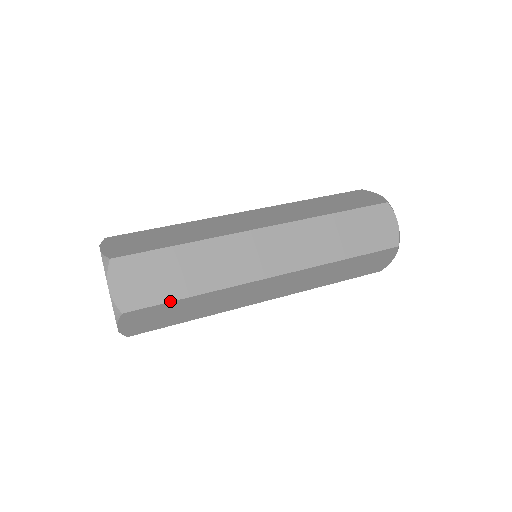
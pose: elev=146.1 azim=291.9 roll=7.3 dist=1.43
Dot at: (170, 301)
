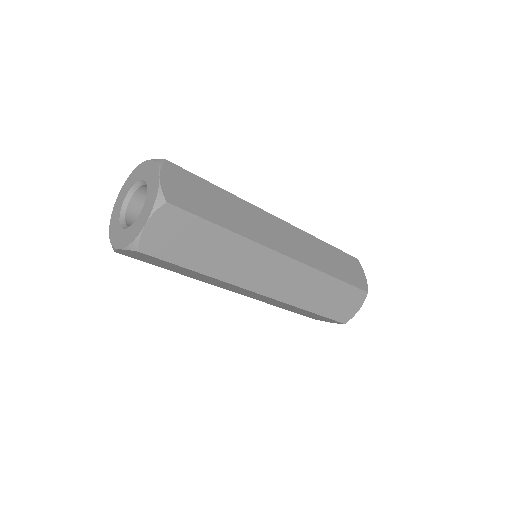
Dot at: (208, 220)
